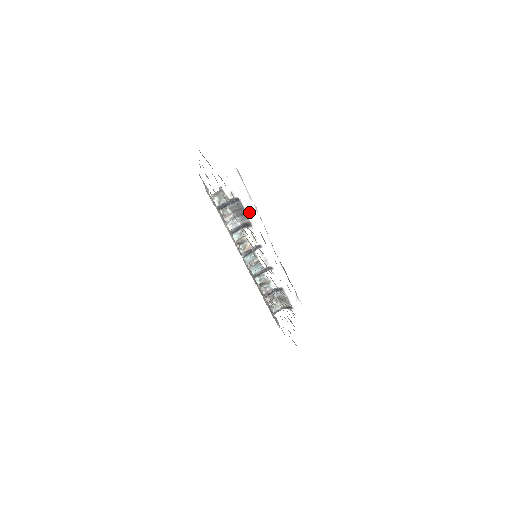
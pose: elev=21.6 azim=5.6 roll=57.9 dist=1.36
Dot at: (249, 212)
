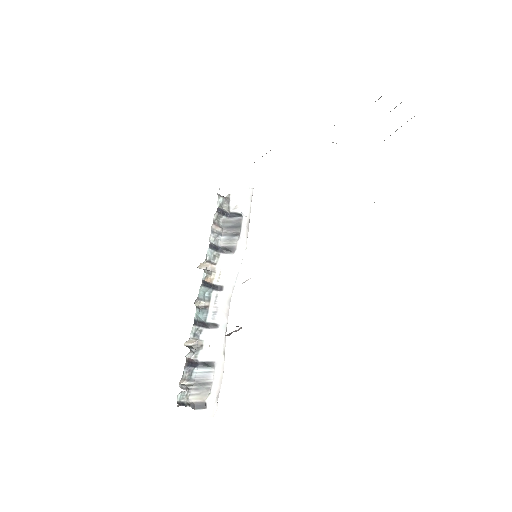
Dot at: (241, 236)
